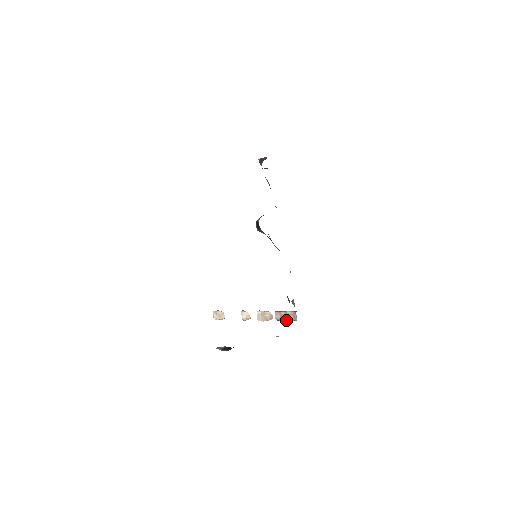
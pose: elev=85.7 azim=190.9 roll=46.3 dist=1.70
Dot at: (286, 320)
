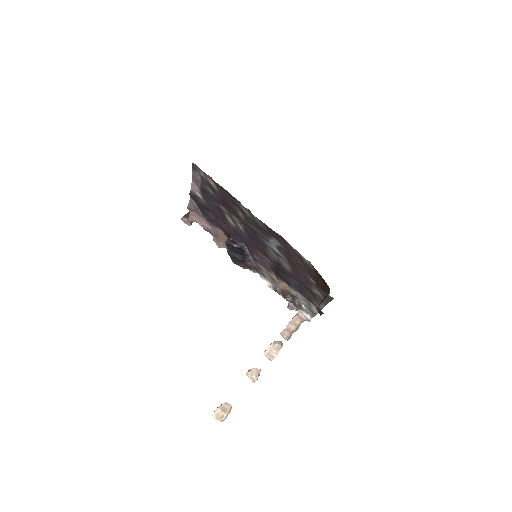
Dot at: (296, 329)
